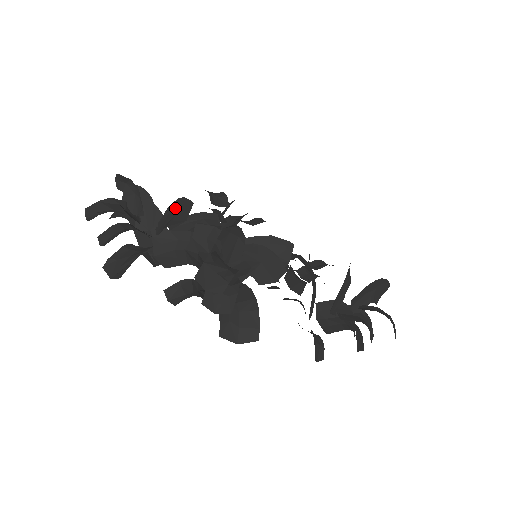
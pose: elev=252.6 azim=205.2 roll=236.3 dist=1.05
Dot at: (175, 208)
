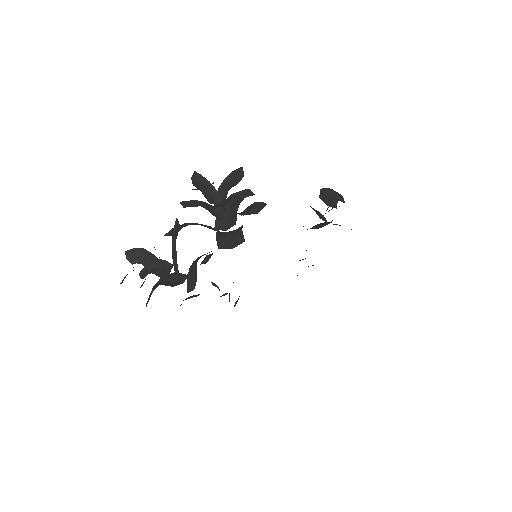
Dot at: (174, 245)
